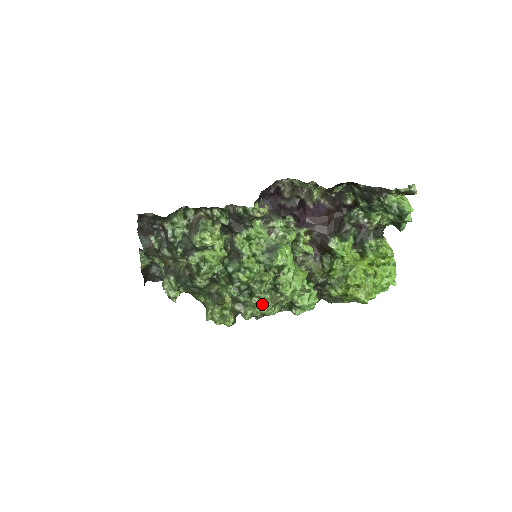
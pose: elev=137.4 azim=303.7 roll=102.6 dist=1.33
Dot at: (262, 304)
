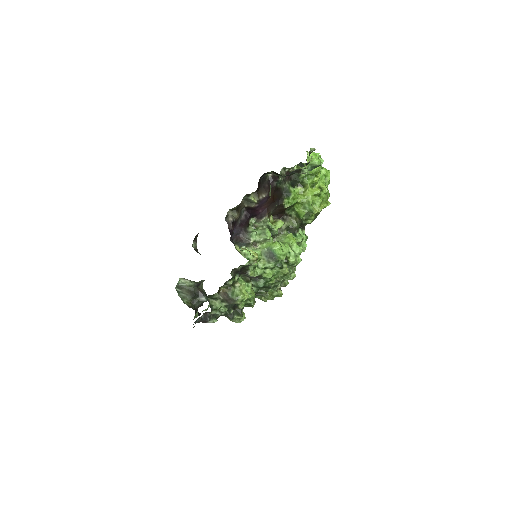
Dot at: (292, 276)
